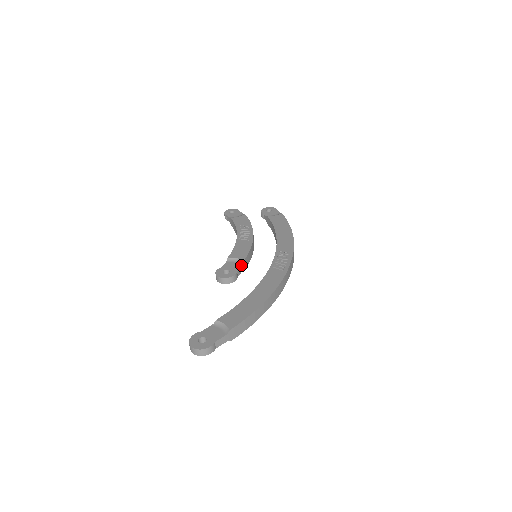
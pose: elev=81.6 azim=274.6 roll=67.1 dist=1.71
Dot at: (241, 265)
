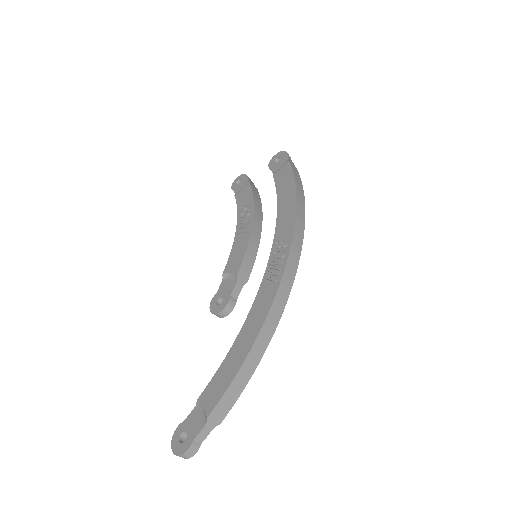
Dot at: (235, 283)
